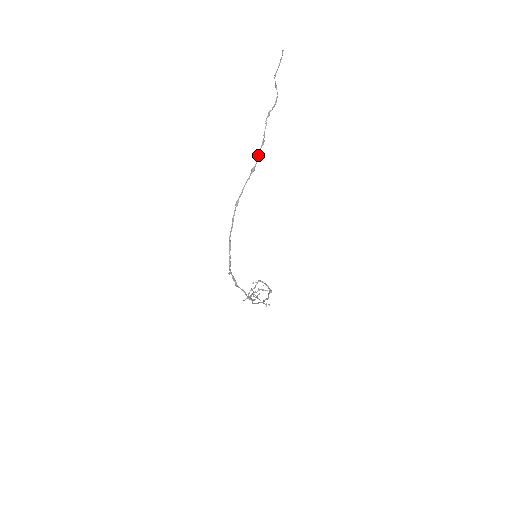
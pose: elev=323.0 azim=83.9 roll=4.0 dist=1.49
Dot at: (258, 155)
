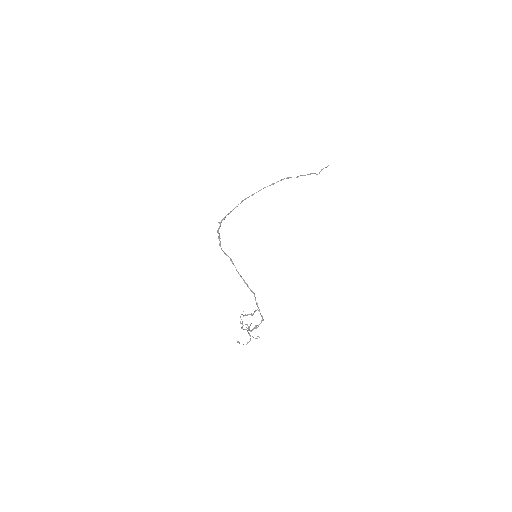
Dot at: (281, 180)
